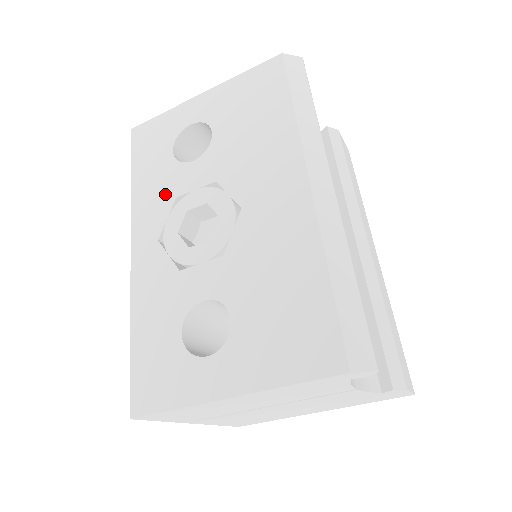
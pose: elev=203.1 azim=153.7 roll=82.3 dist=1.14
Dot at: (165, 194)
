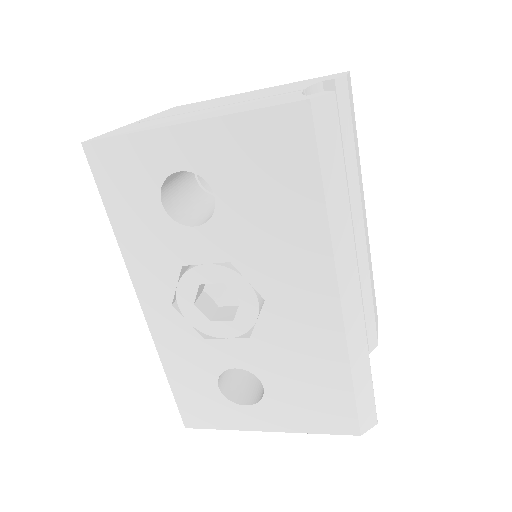
Dot at: (166, 258)
